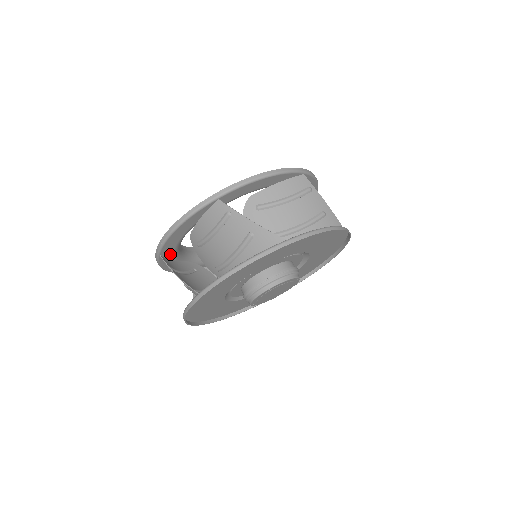
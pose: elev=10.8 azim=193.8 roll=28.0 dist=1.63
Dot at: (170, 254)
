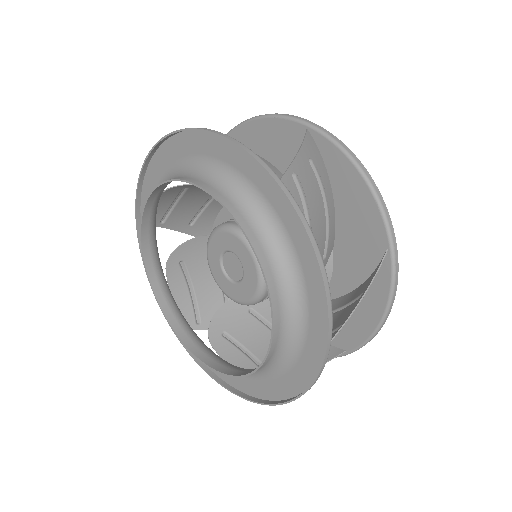
Dot at: (249, 381)
